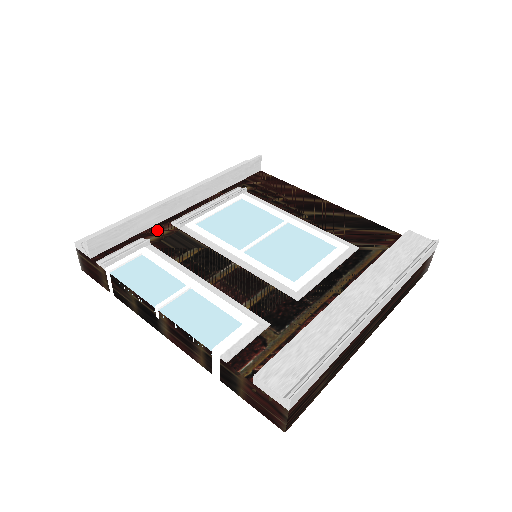
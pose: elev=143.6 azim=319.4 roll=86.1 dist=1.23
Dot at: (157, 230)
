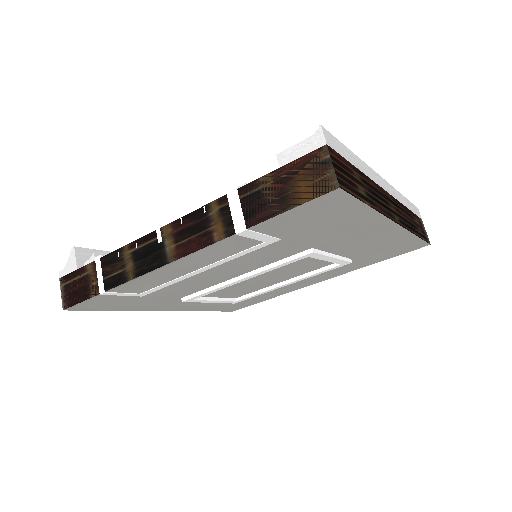
Dot at: occluded
